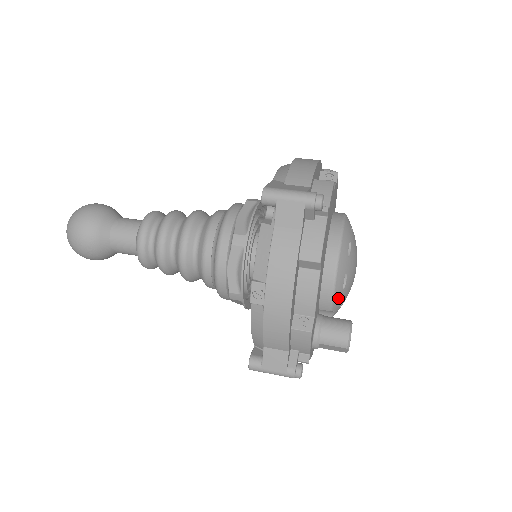
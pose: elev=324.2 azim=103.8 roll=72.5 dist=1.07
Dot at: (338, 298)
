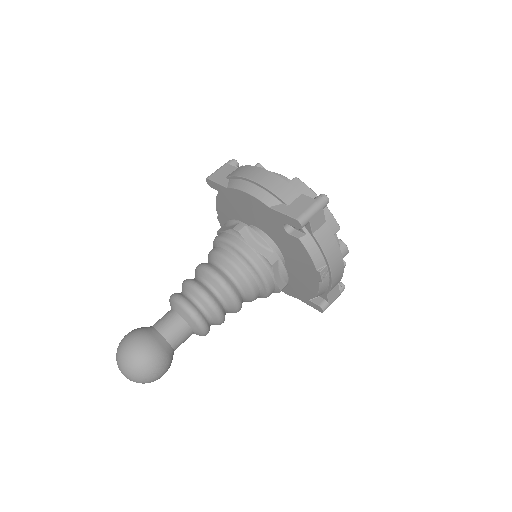
Dot at: occluded
